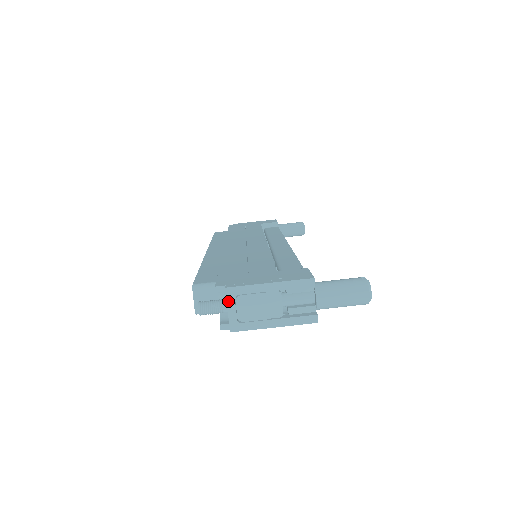
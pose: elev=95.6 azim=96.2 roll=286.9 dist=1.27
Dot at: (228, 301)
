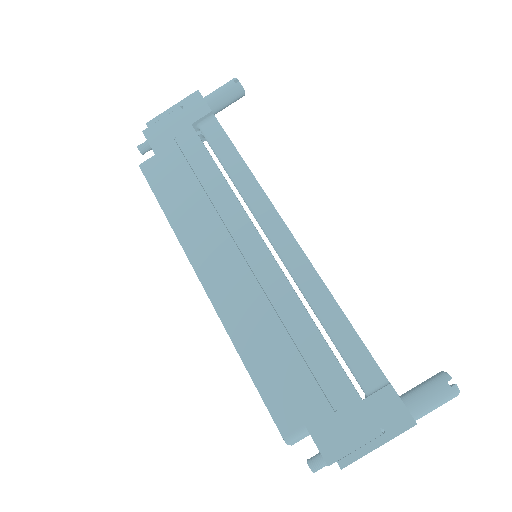
Dot at: occluded
